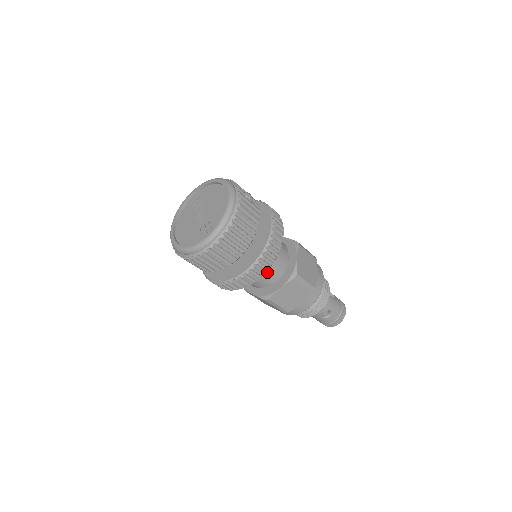
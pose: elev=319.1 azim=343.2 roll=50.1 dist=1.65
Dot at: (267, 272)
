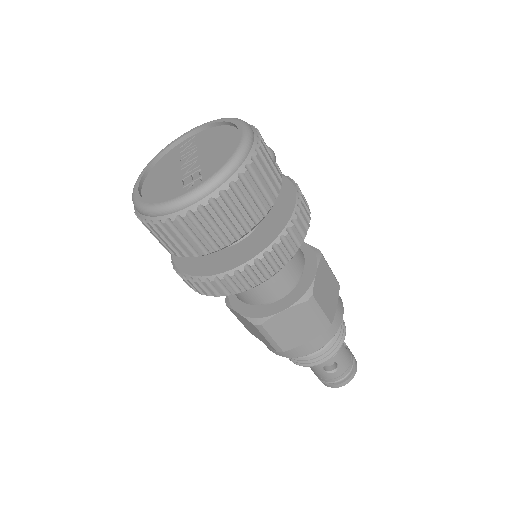
Dot at: (269, 281)
